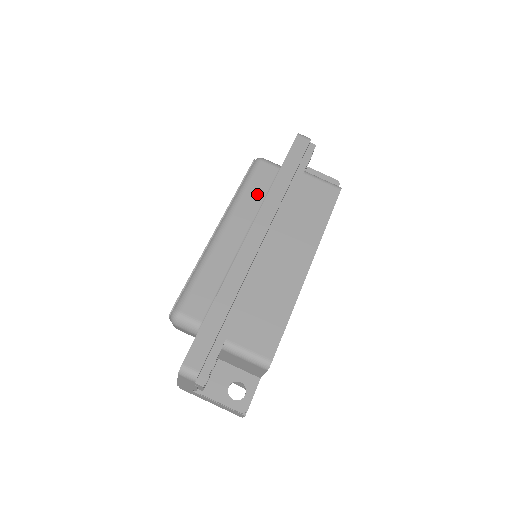
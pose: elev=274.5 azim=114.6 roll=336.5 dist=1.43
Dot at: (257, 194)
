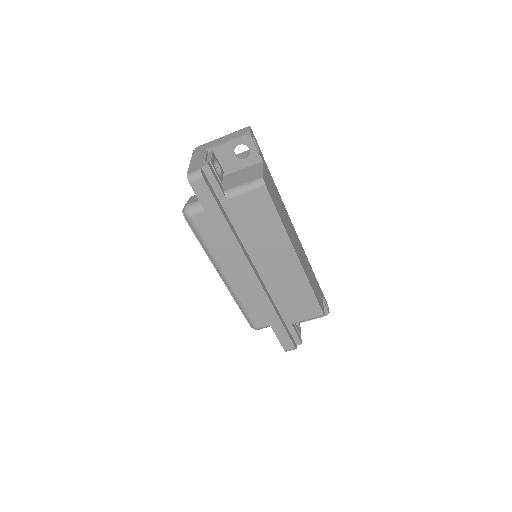
Dot at: (217, 243)
